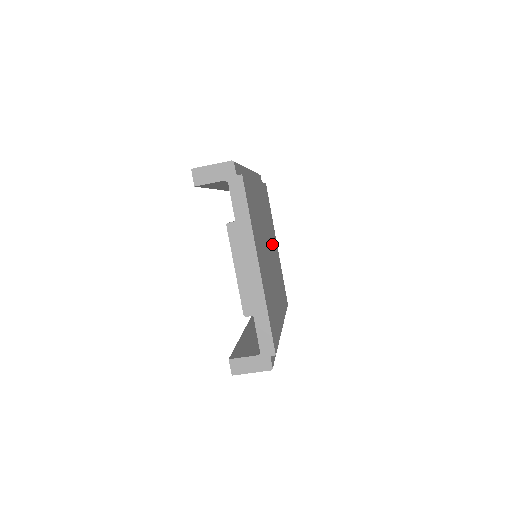
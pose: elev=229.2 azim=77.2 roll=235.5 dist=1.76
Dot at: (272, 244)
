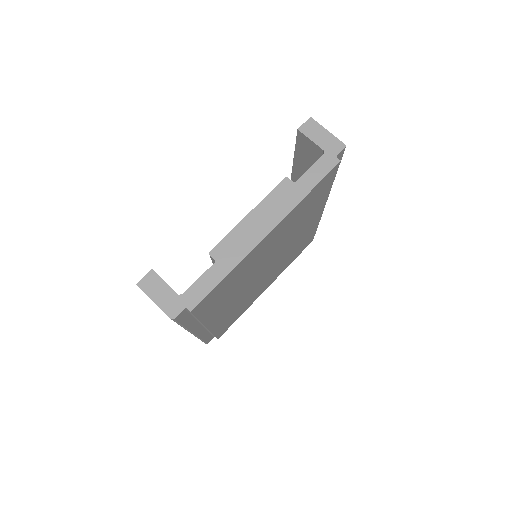
Dot at: (272, 272)
